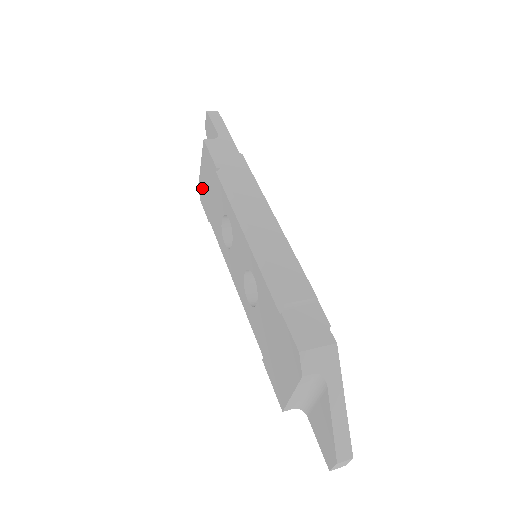
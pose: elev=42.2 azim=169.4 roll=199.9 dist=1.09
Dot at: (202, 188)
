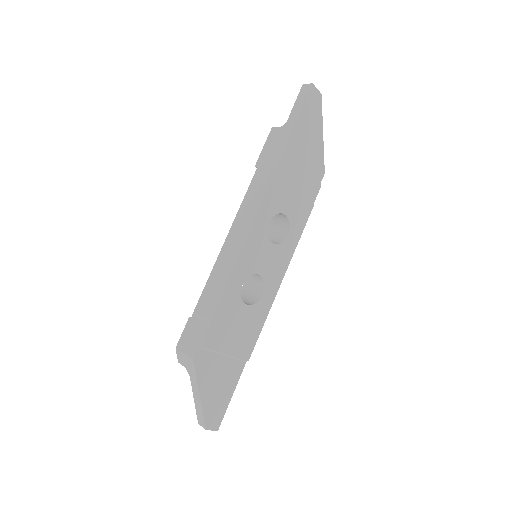
Dot at: occluded
